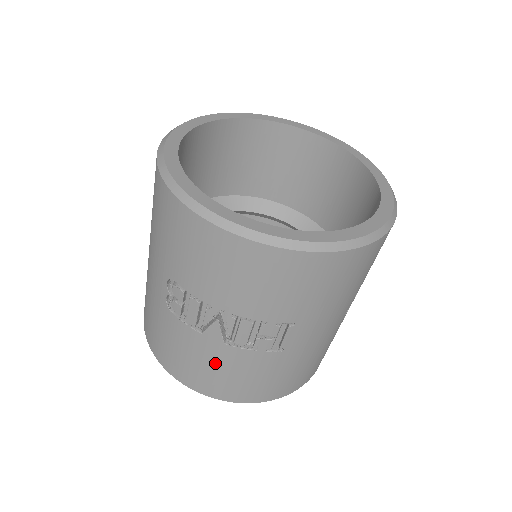
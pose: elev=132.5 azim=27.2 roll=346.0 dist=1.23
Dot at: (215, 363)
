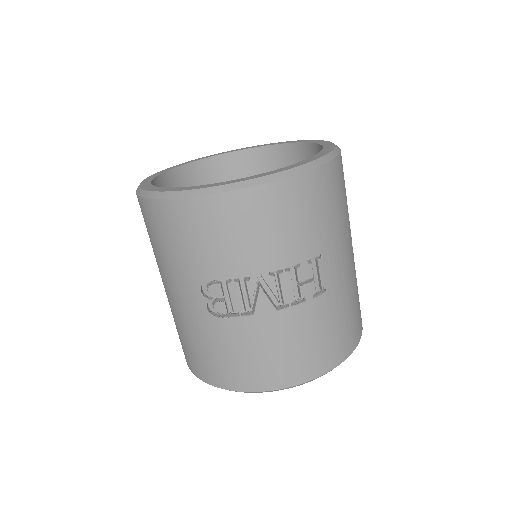
Dot at: (279, 340)
